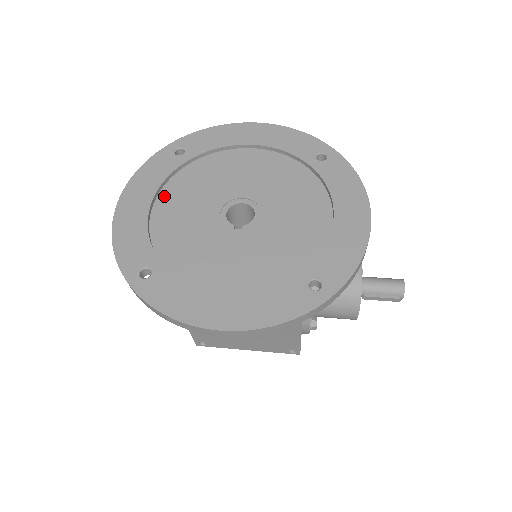
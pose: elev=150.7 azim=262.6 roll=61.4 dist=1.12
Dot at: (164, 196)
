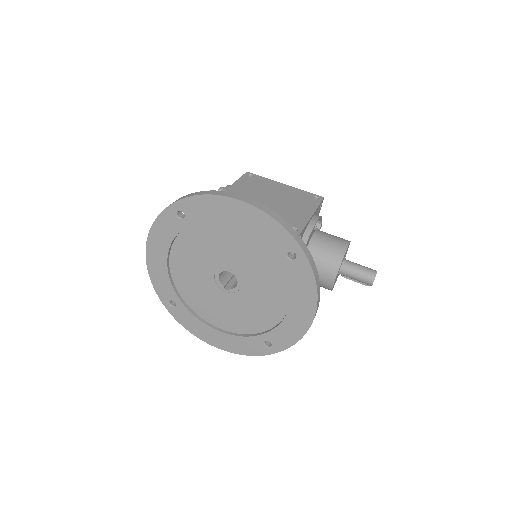
Dot at: (176, 249)
